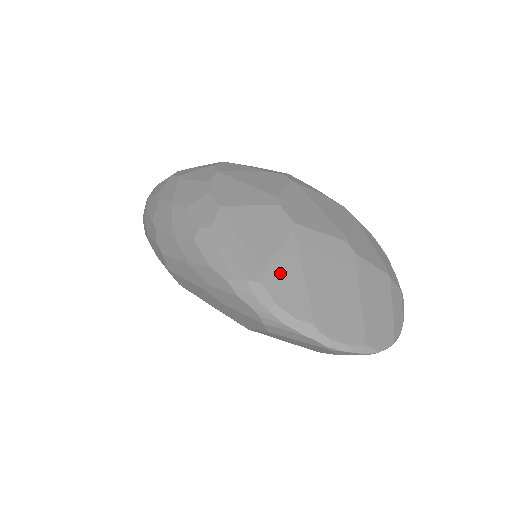
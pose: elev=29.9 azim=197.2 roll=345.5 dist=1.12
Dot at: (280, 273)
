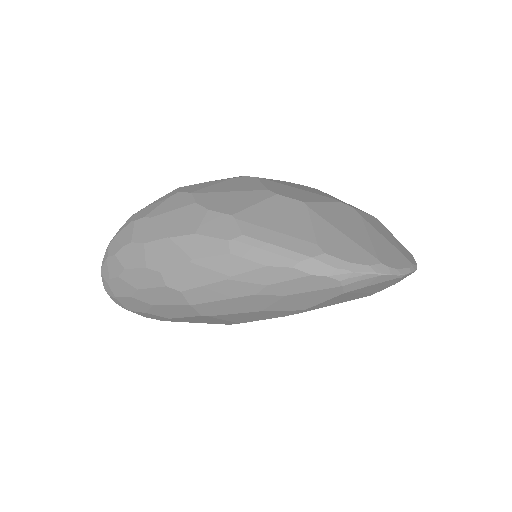
Dot at: (329, 240)
